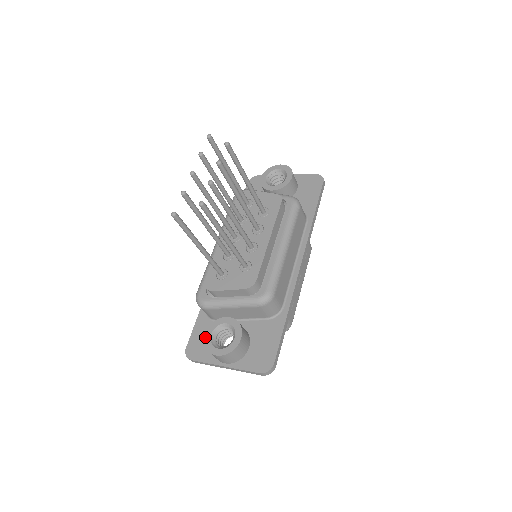
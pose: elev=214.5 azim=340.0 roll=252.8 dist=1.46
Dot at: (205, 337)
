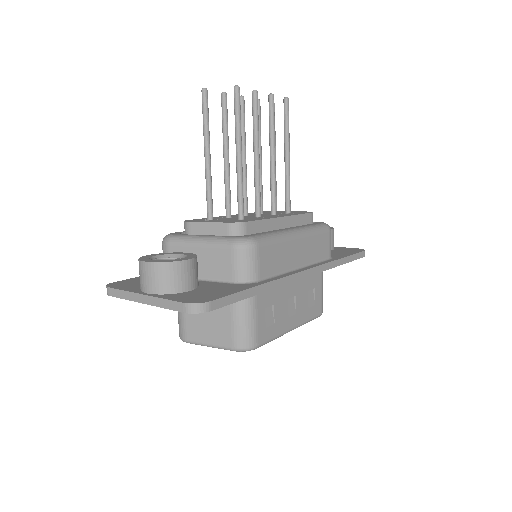
Dot at: (146, 255)
